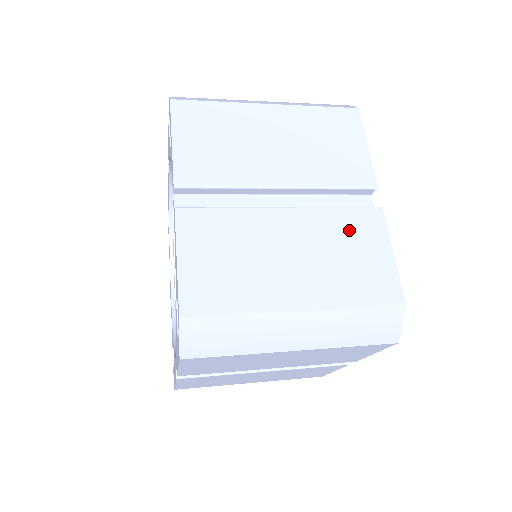
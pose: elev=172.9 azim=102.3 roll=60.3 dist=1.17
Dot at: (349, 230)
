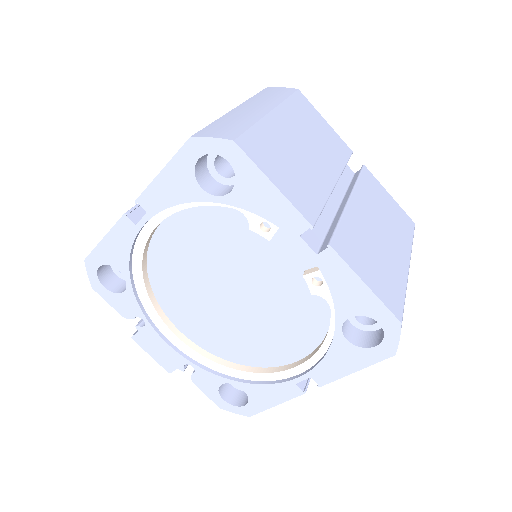
Dot at: (373, 193)
